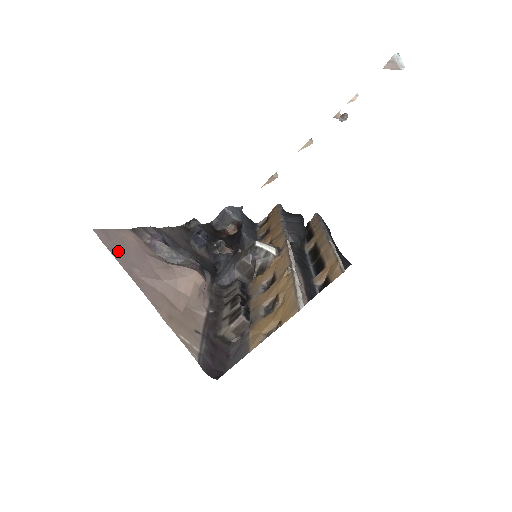
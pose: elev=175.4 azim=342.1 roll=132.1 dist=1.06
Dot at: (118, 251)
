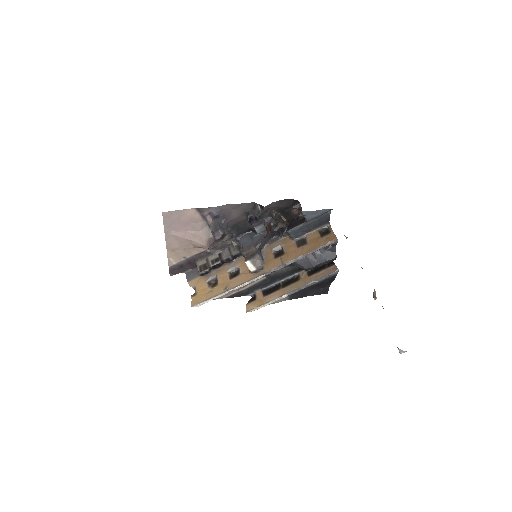
Dot at: (170, 222)
